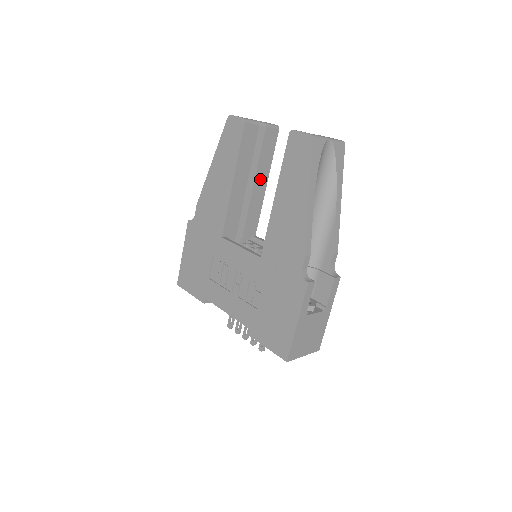
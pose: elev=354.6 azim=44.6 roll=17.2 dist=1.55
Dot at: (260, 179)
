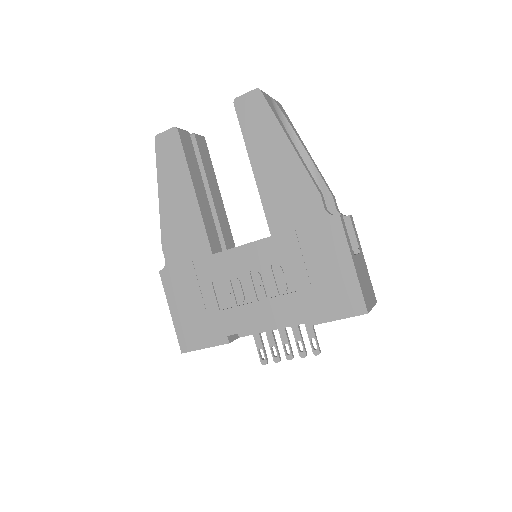
Dot at: (213, 189)
